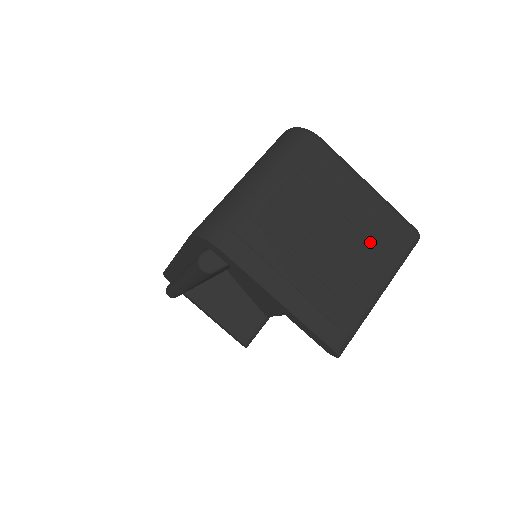
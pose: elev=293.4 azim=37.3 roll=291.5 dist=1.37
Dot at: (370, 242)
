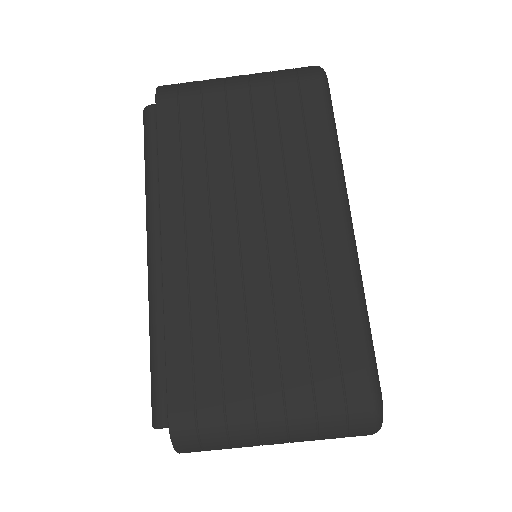
Dot at: occluded
